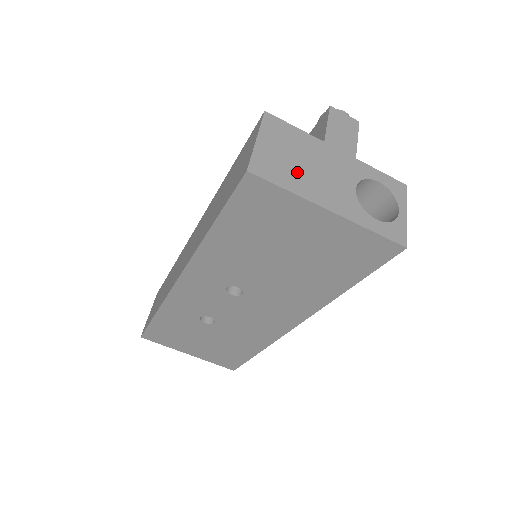
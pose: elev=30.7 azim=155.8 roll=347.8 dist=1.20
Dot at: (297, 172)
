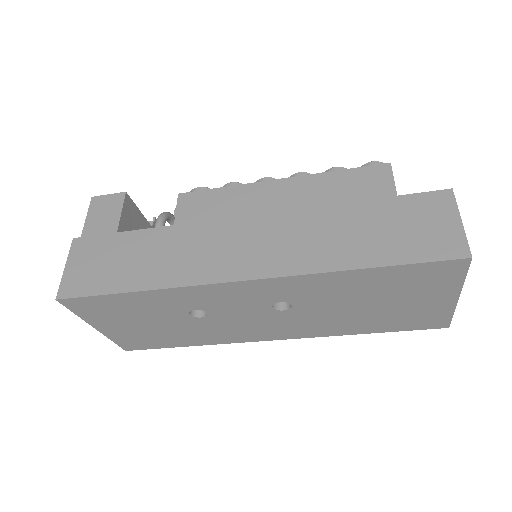
Dot at: occluded
